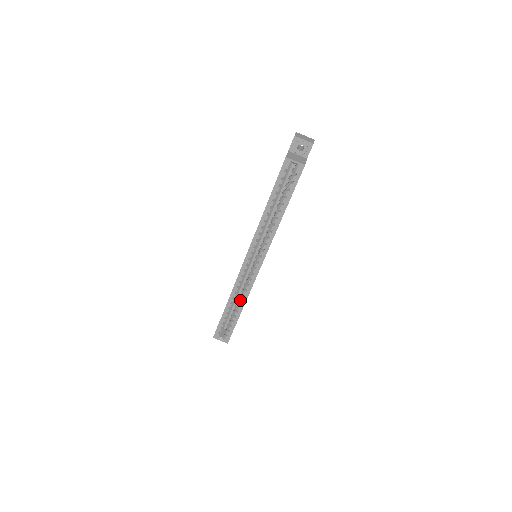
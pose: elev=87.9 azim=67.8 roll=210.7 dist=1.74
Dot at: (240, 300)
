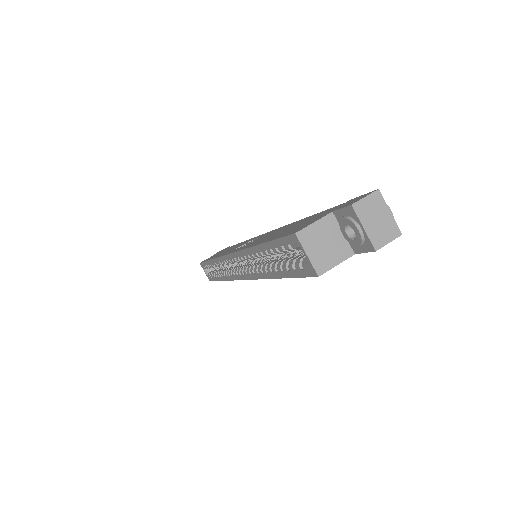
Dot at: occluded
